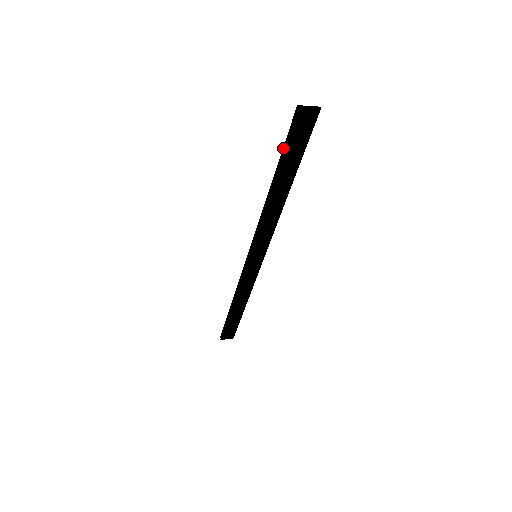
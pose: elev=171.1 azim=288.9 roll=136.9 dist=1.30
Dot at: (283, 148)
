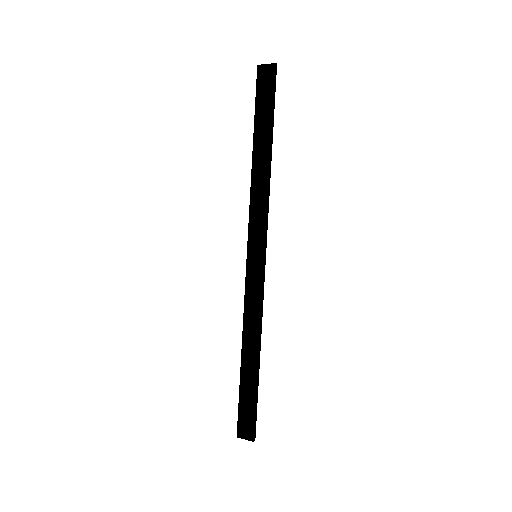
Dot at: (256, 108)
